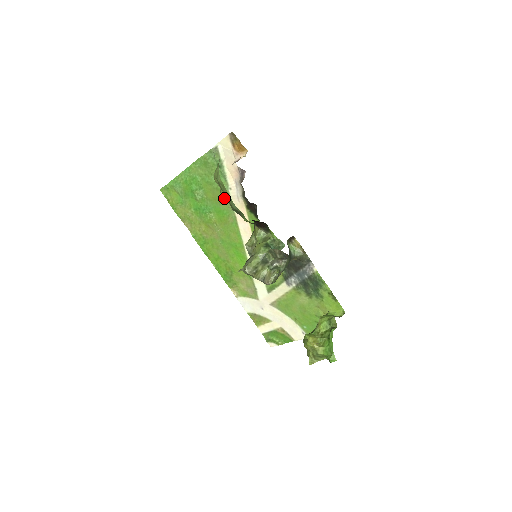
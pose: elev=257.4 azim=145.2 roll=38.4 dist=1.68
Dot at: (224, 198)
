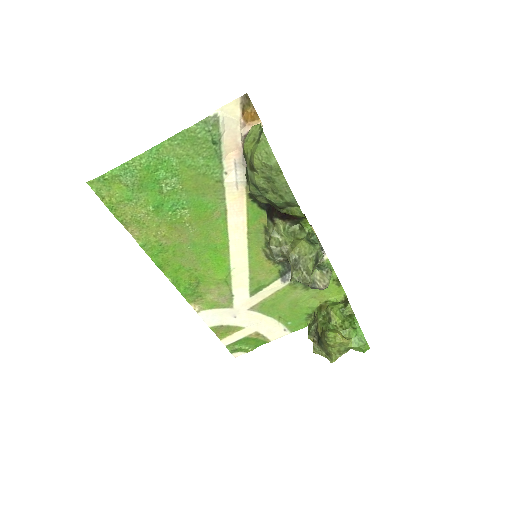
Dot at: (213, 187)
